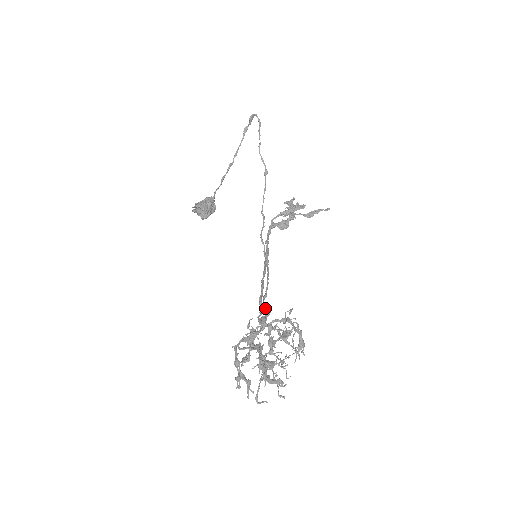
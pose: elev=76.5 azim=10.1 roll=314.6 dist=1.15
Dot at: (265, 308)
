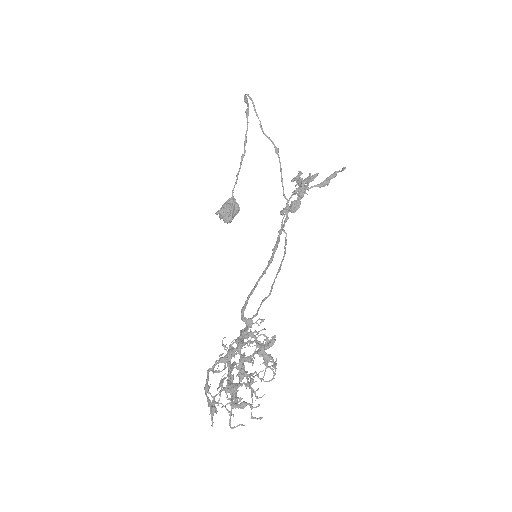
Dot at: (245, 320)
